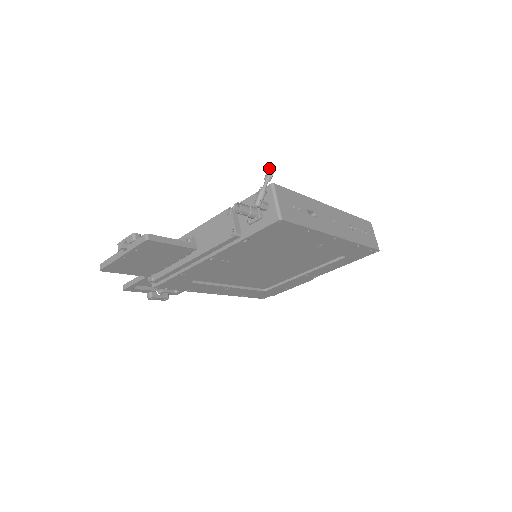
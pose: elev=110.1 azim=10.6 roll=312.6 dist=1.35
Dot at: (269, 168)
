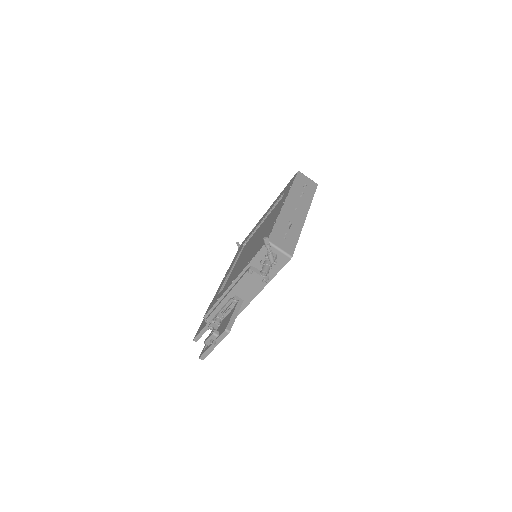
Dot at: (265, 241)
